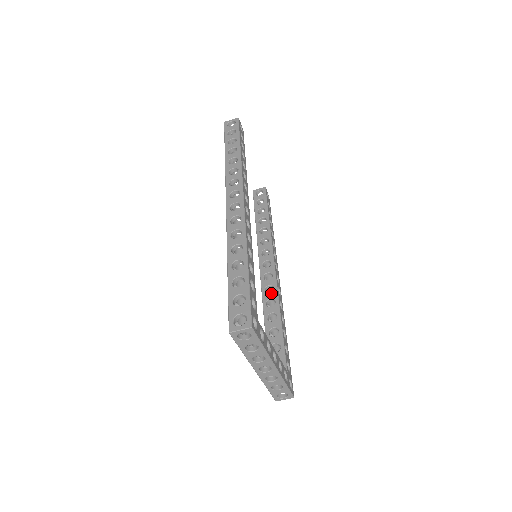
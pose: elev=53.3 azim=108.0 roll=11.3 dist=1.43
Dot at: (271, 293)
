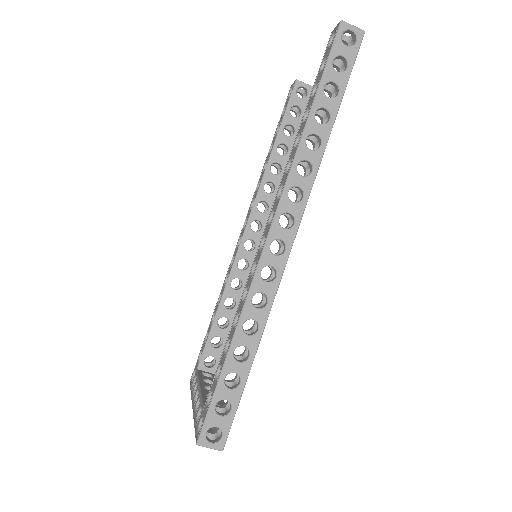
Dot at: (243, 272)
